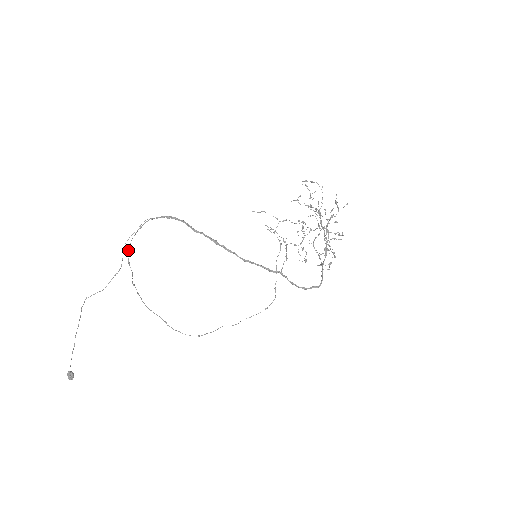
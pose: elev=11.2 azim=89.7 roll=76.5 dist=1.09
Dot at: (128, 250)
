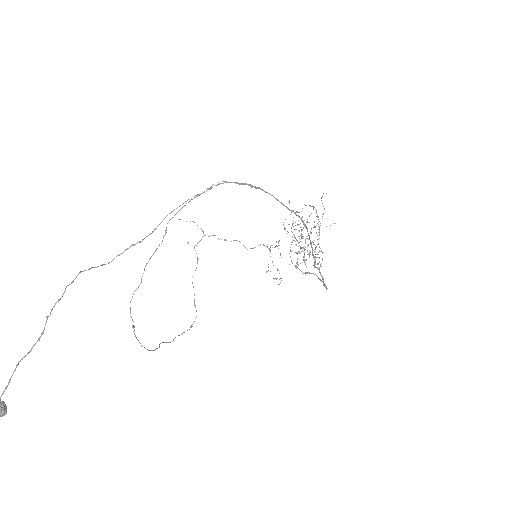
Dot at: (176, 213)
